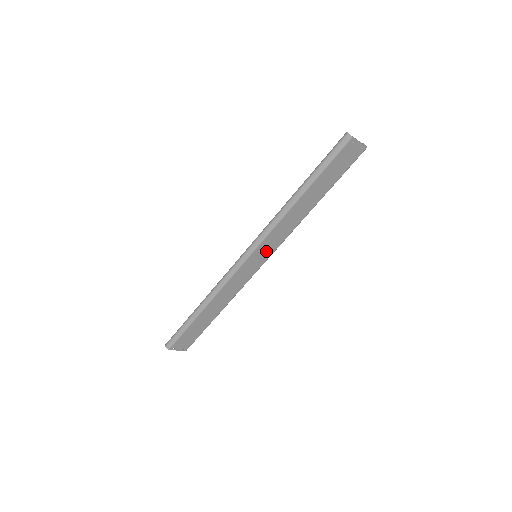
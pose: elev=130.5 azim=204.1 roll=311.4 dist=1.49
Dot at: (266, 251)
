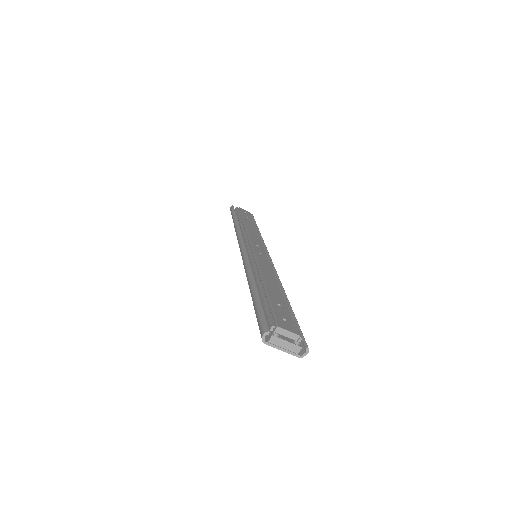
Dot at: occluded
